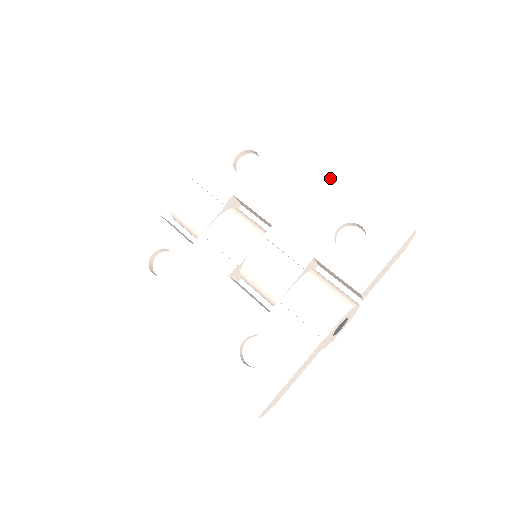
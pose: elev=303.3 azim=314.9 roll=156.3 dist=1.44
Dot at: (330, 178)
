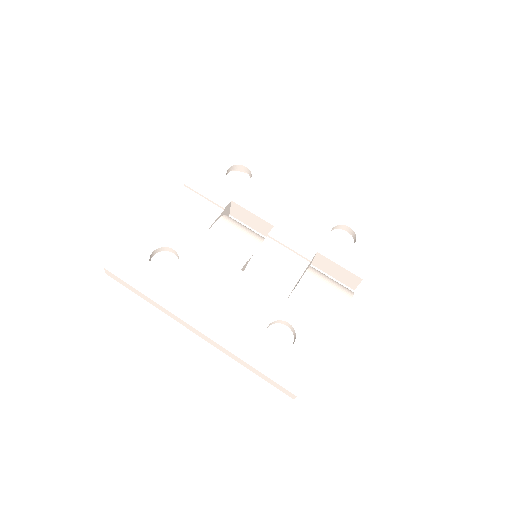
Dot at: (316, 191)
